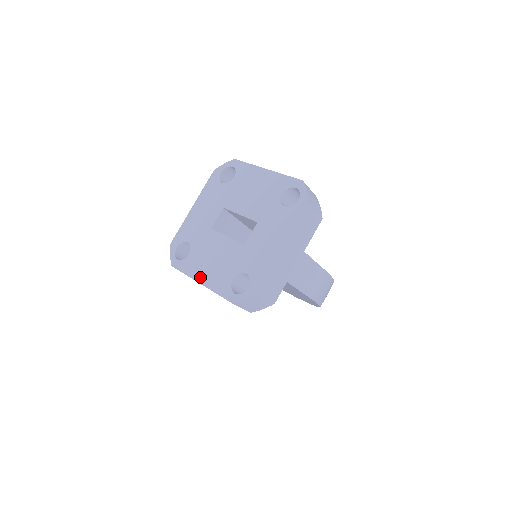
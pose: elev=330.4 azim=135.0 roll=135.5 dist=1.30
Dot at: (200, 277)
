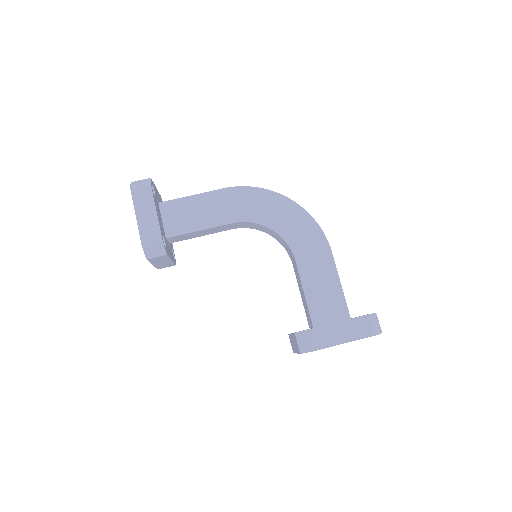
Dot at: occluded
